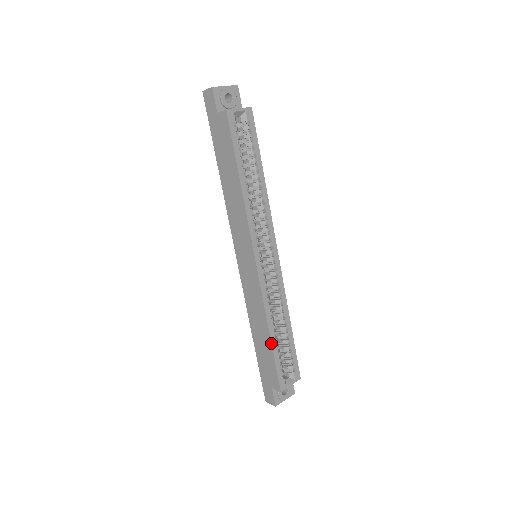
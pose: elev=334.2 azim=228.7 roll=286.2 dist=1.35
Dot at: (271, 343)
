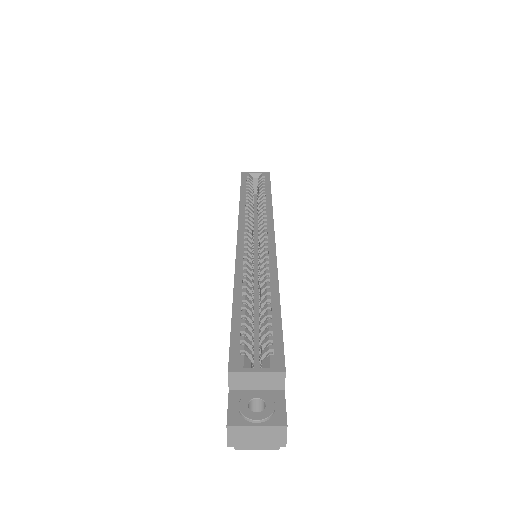
Dot at: (232, 305)
